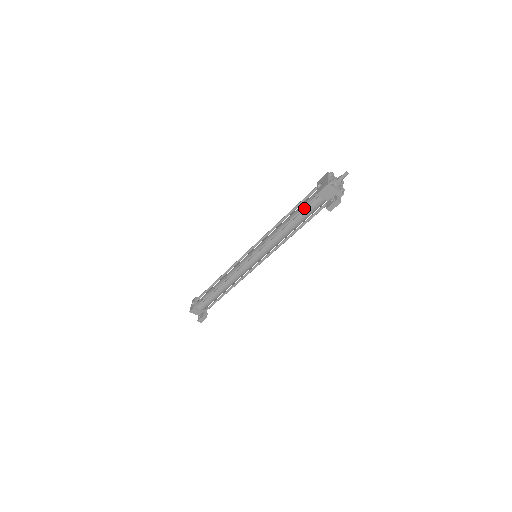
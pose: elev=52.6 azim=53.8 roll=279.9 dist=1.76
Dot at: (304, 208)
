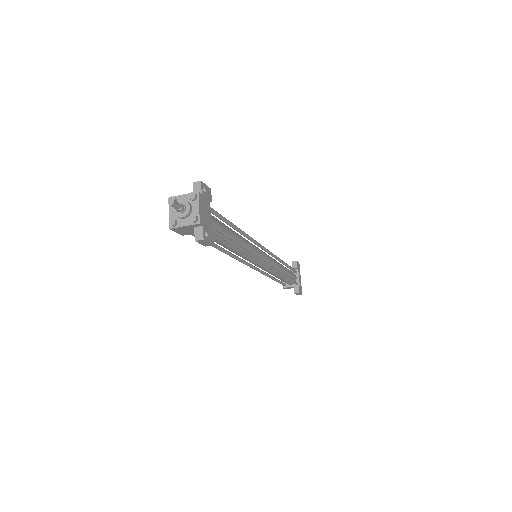
Dot at: occluded
